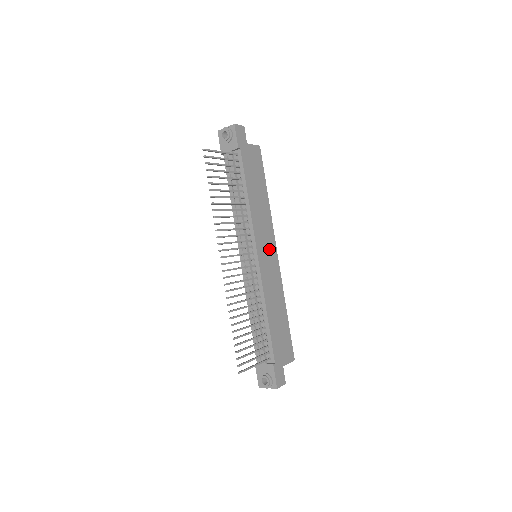
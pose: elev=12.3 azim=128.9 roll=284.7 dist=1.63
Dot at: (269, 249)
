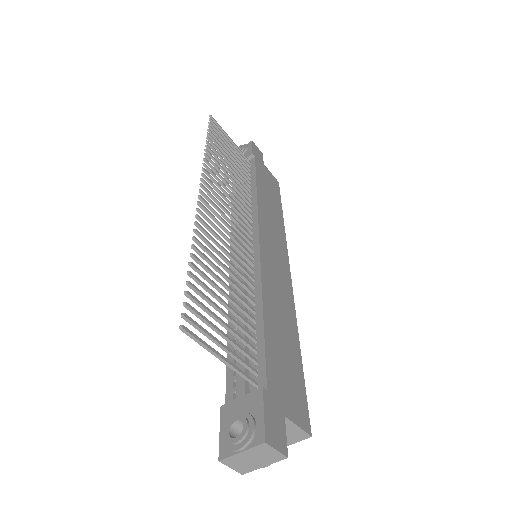
Dot at: (278, 254)
